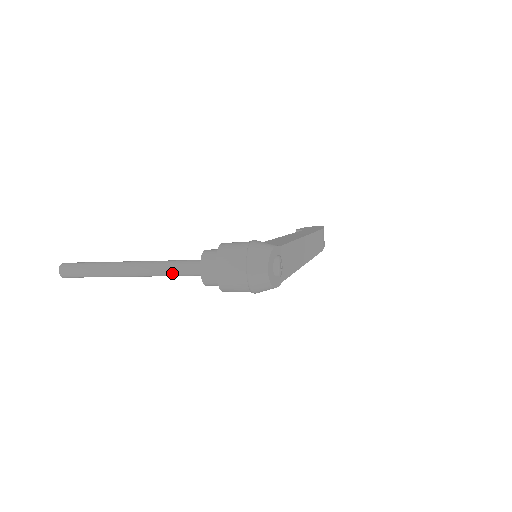
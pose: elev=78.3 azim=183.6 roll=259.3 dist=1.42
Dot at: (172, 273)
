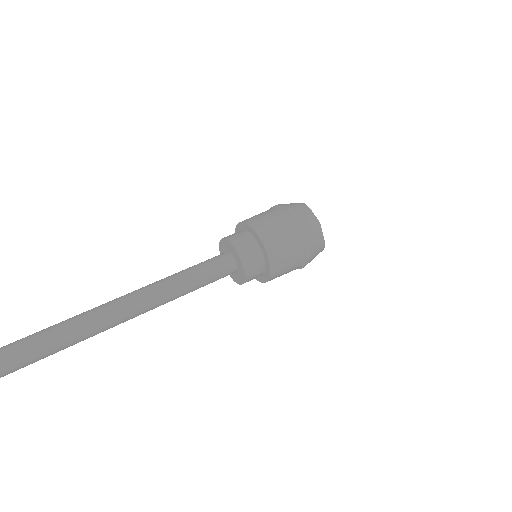
Dot at: (194, 283)
